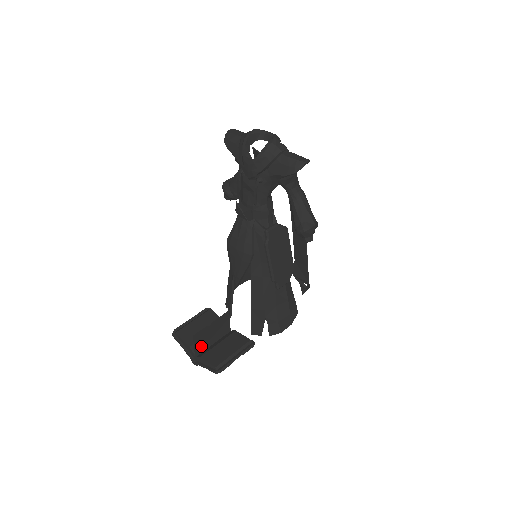
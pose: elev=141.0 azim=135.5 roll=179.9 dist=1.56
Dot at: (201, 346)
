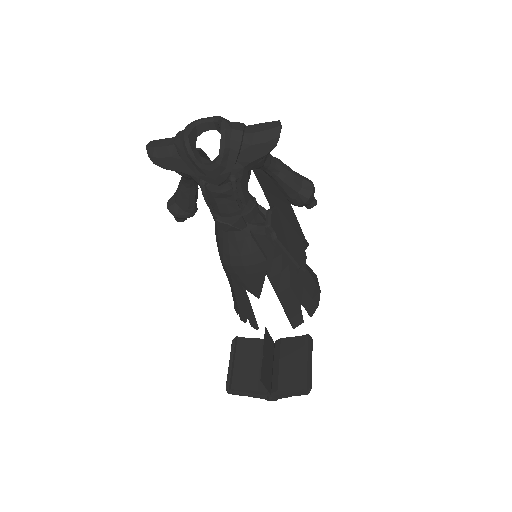
Dot at: (267, 380)
